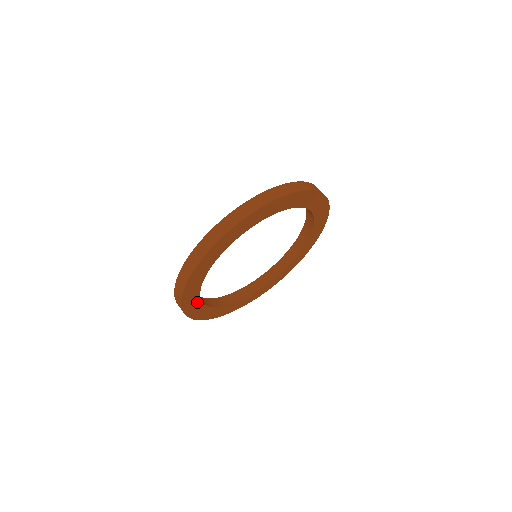
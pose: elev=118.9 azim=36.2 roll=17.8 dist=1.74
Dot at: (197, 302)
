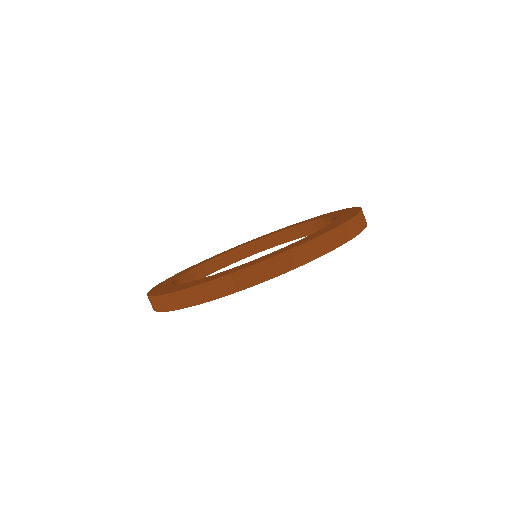
Dot at: occluded
